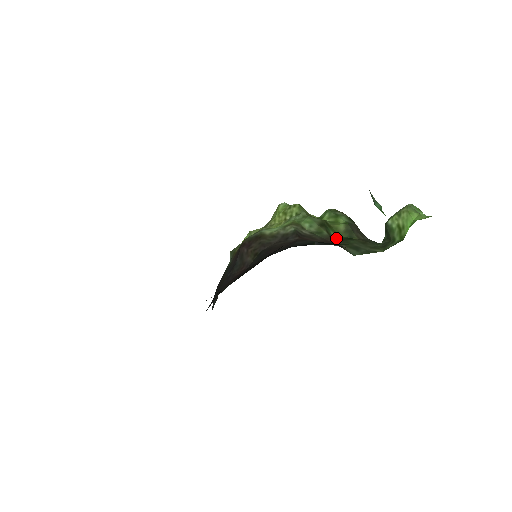
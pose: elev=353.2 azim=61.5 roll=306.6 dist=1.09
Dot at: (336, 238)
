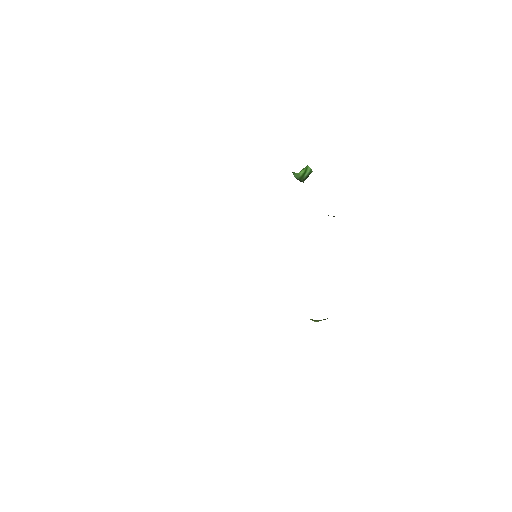
Dot at: occluded
